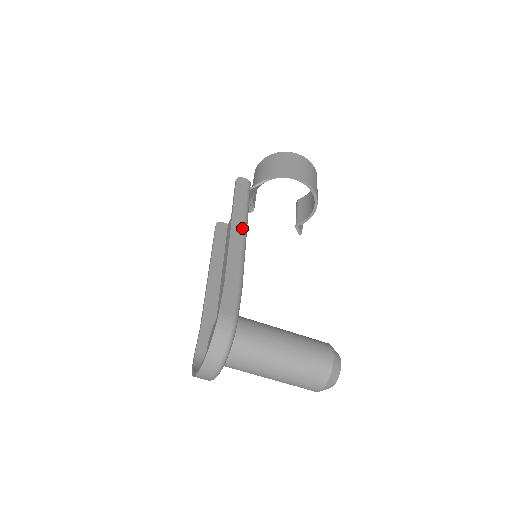
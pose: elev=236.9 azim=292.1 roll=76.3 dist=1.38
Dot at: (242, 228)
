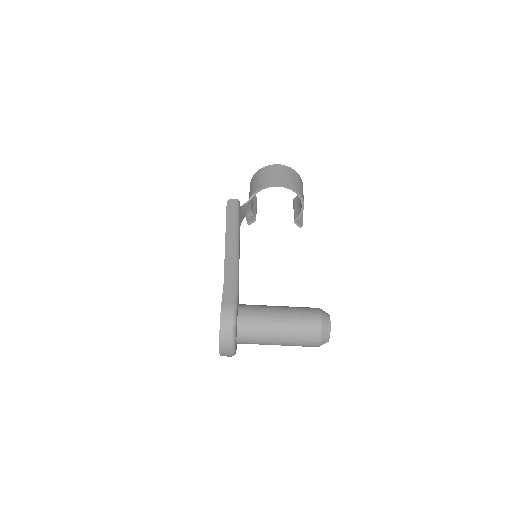
Dot at: (234, 239)
